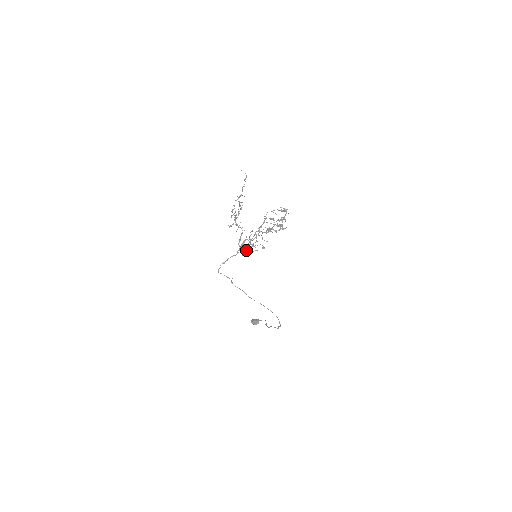
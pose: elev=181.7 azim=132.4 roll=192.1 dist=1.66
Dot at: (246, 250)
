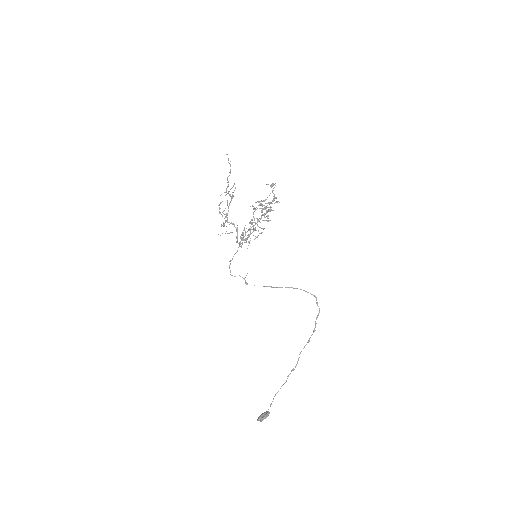
Dot at: occluded
